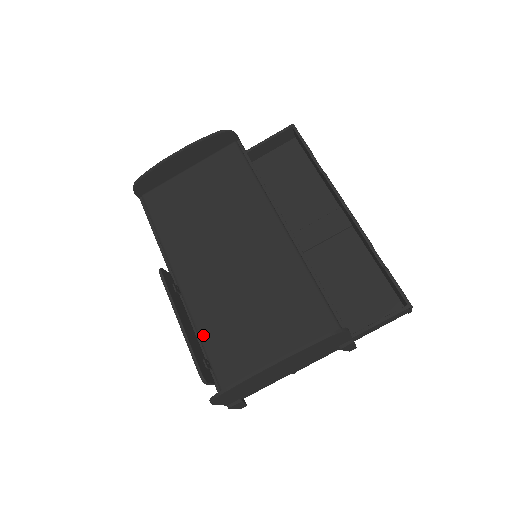
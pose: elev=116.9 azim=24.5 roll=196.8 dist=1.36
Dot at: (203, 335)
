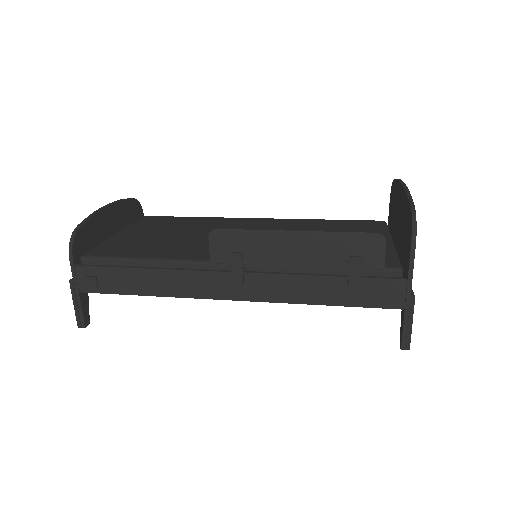
Dot at: occluded
